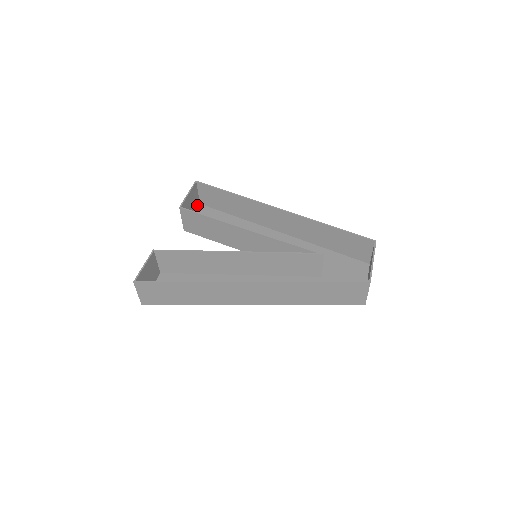
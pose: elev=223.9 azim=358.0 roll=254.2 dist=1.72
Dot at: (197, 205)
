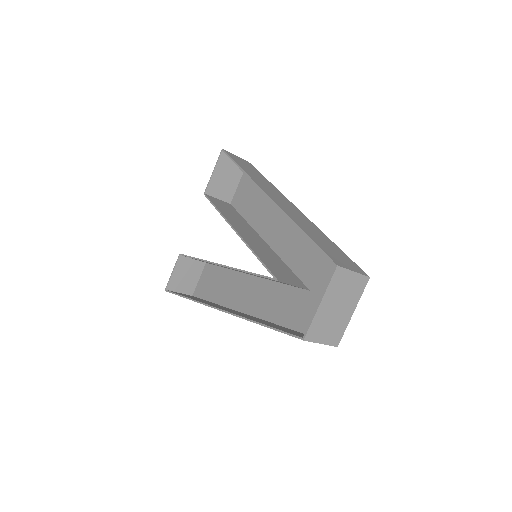
Dot at: occluded
